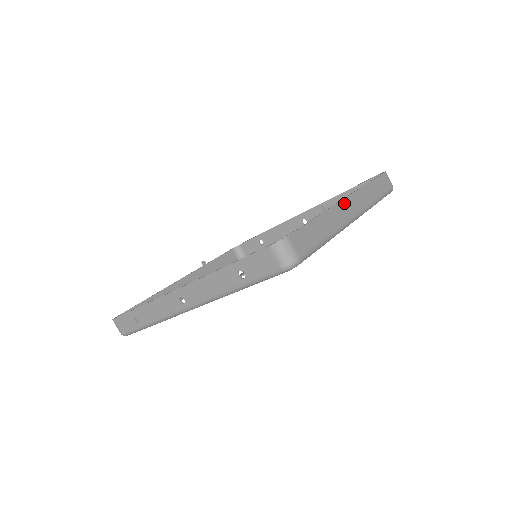
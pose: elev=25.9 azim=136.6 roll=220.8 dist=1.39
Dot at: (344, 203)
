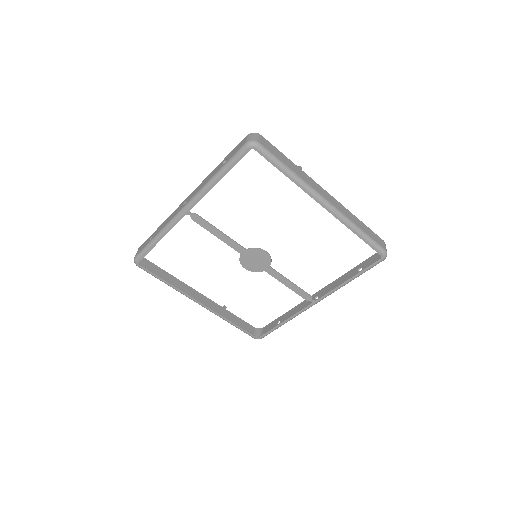
Dot at: (322, 189)
